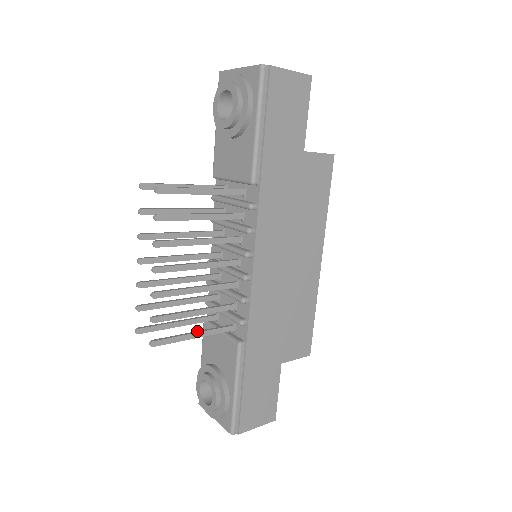
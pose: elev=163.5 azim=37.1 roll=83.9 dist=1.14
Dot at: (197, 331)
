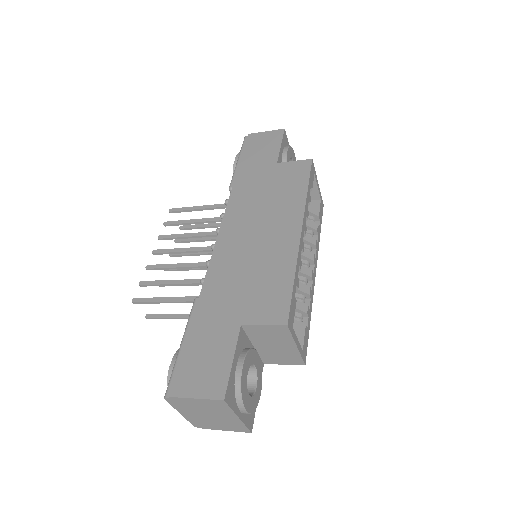
Dot at: (173, 298)
